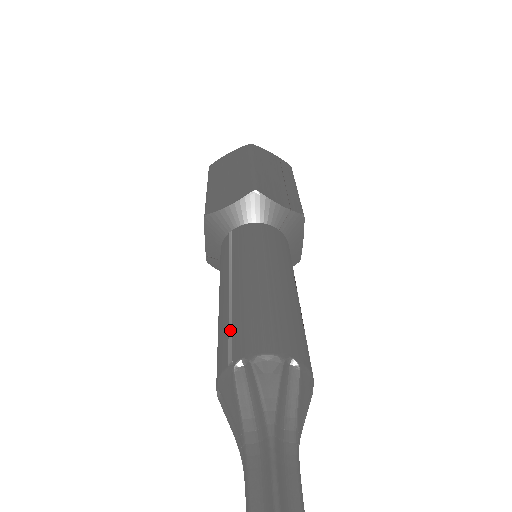
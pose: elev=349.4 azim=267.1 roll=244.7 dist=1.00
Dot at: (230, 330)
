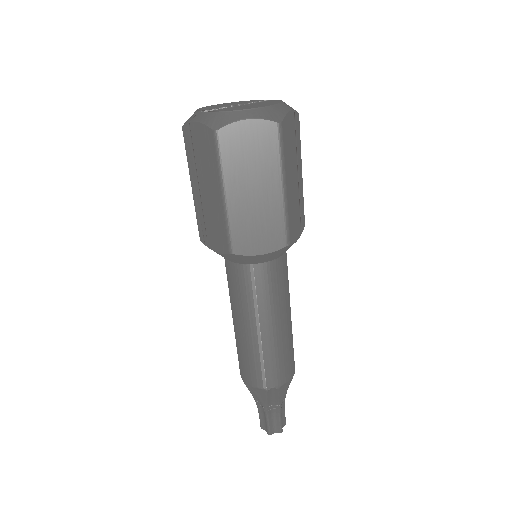
Dot at: (263, 368)
